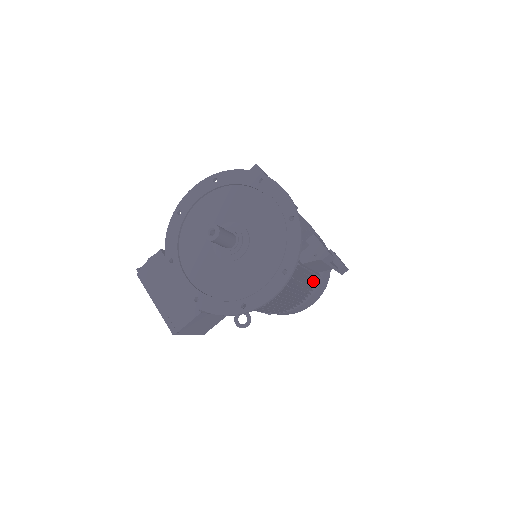
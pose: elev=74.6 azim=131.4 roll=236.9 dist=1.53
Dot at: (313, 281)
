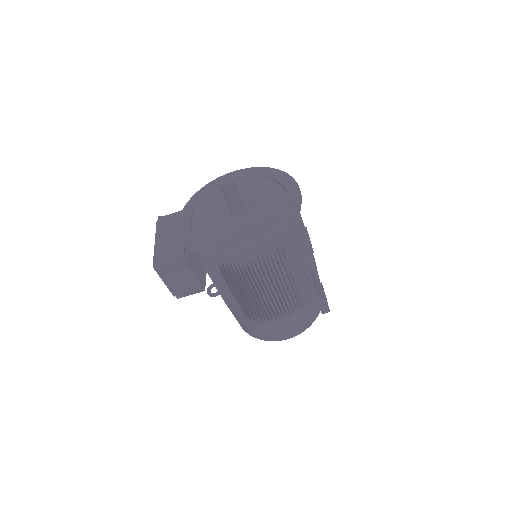
Dot at: occluded
